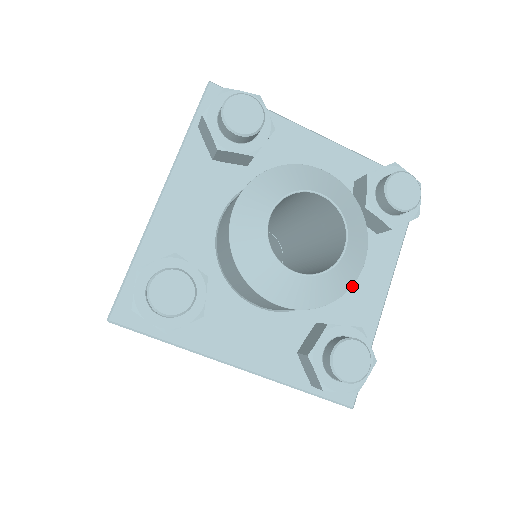
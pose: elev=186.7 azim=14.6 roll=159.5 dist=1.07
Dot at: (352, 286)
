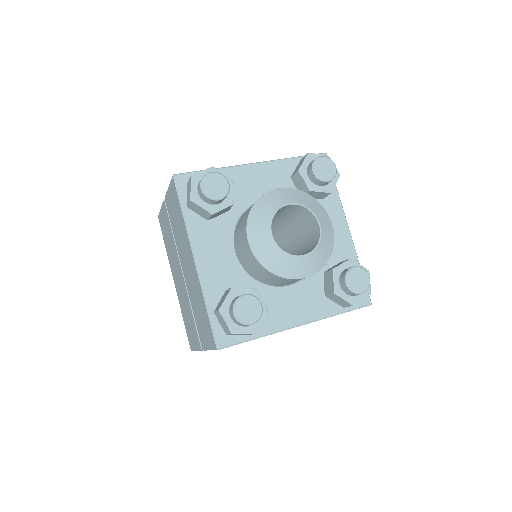
Dot at: (286, 300)
